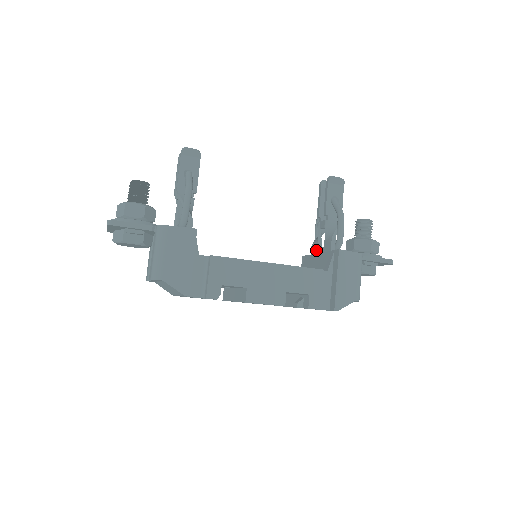
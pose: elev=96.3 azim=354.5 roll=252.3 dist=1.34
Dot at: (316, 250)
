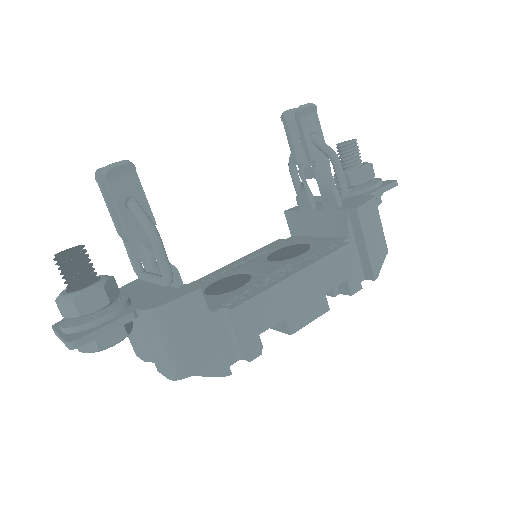
Dot at: (308, 205)
